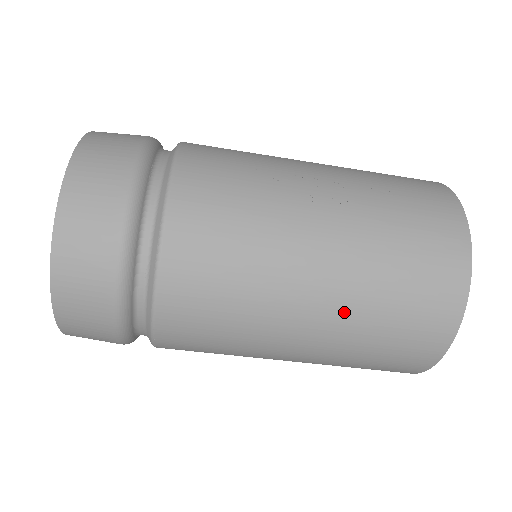
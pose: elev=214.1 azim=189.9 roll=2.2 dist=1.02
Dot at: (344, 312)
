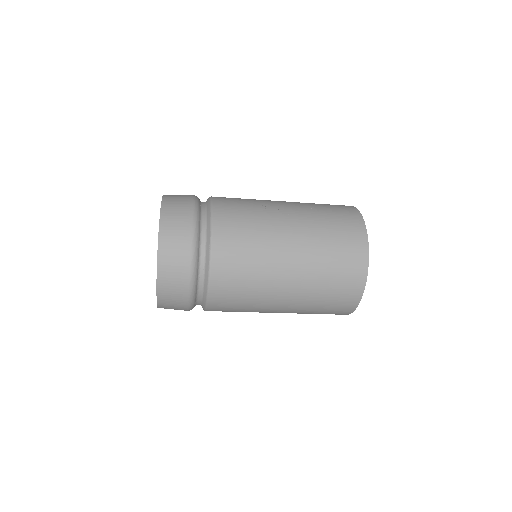
Dot at: (307, 270)
